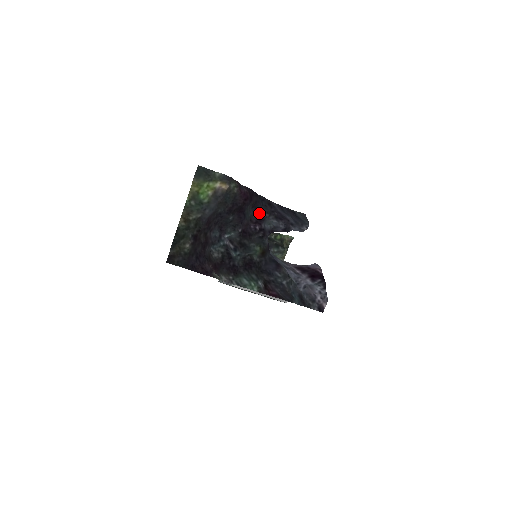
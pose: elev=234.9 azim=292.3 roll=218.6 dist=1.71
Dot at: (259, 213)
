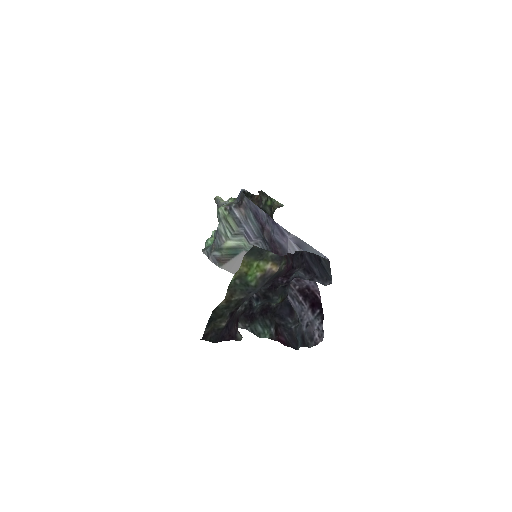
Dot at: occluded
